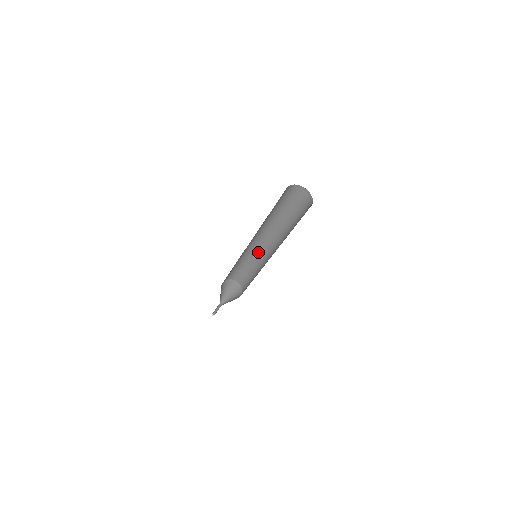
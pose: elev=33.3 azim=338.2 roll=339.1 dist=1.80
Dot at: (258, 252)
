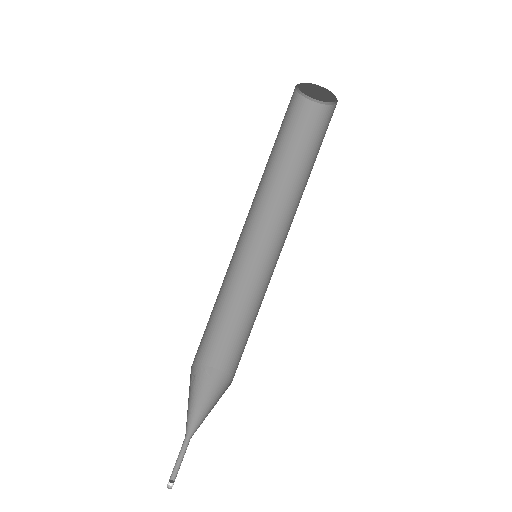
Dot at: (257, 270)
